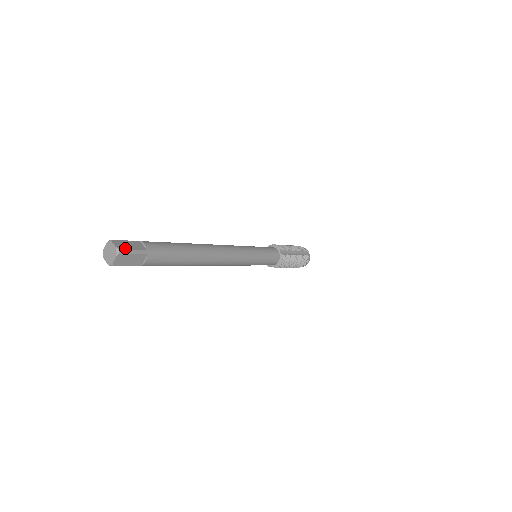
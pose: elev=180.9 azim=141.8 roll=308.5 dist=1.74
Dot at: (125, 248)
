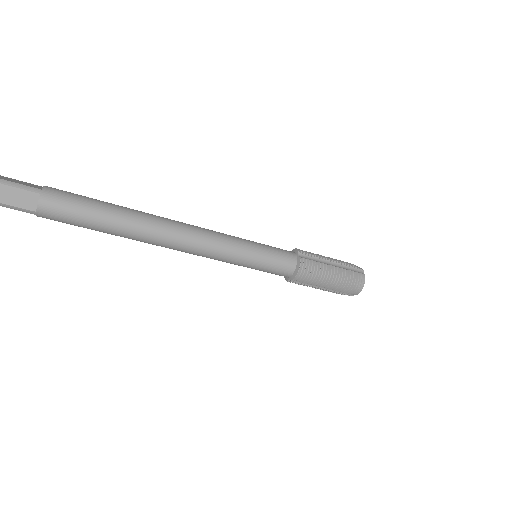
Dot at: (8, 180)
